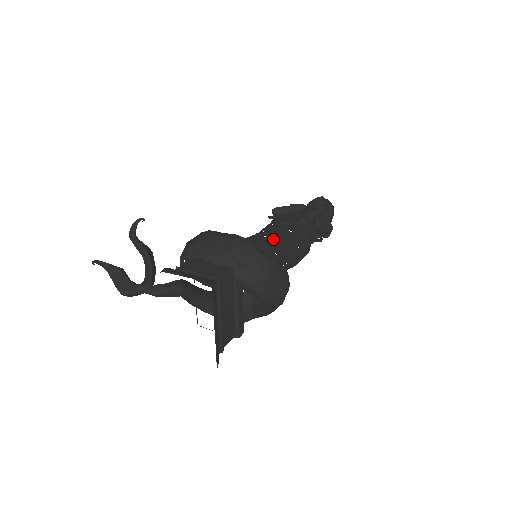
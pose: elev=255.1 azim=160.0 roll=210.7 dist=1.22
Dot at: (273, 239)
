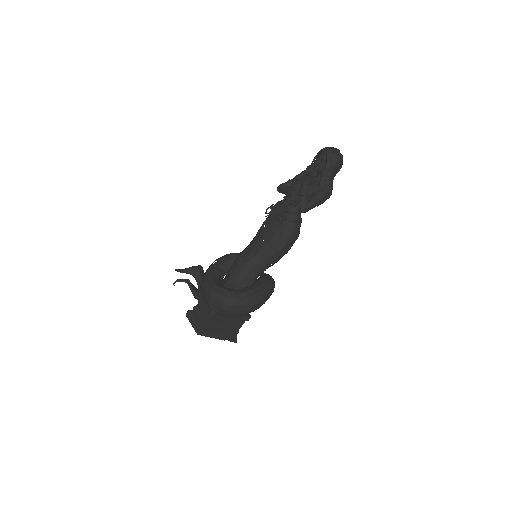
Dot at: (252, 258)
